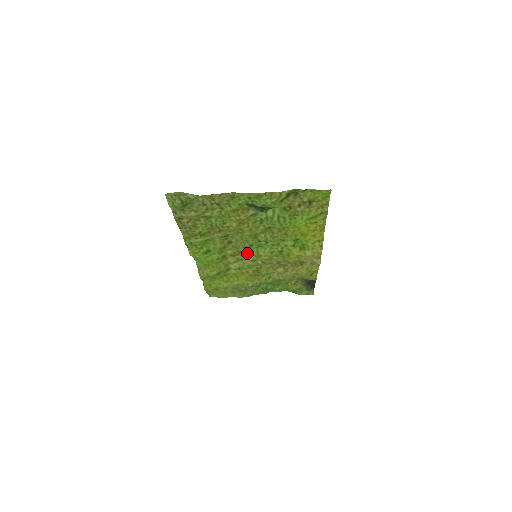
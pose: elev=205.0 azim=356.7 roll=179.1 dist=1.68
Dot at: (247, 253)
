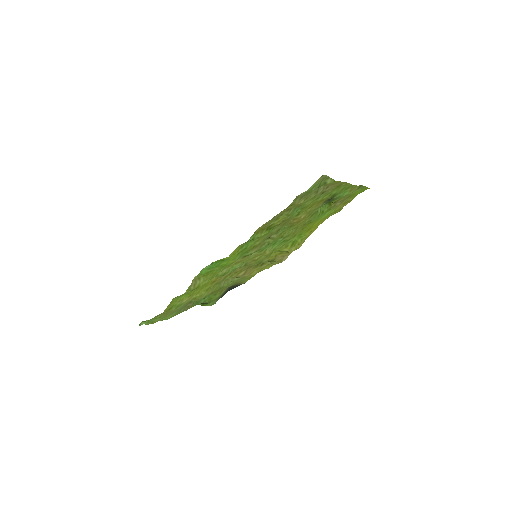
Dot at: (255, 253)
